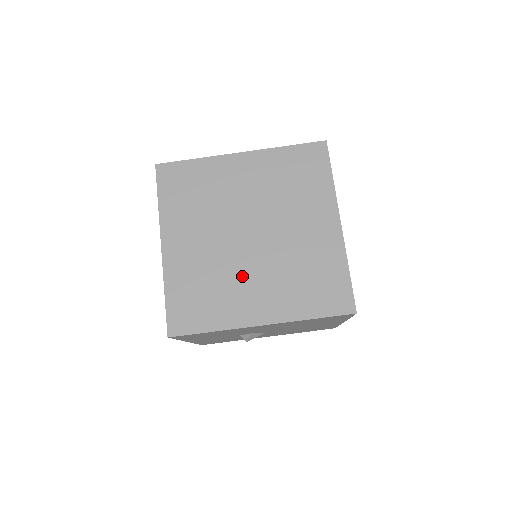
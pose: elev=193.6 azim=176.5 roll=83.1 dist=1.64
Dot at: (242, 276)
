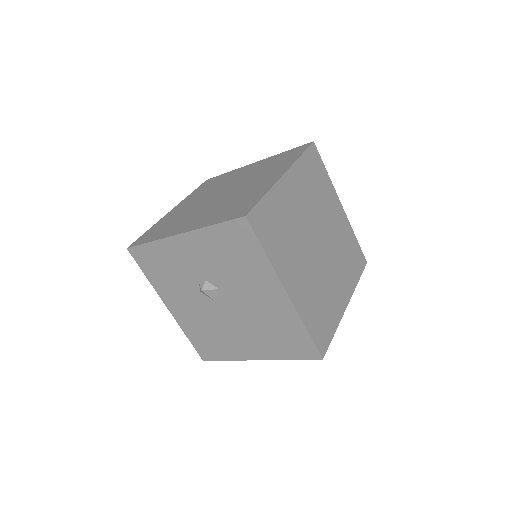
Dot at: (300, 254)
